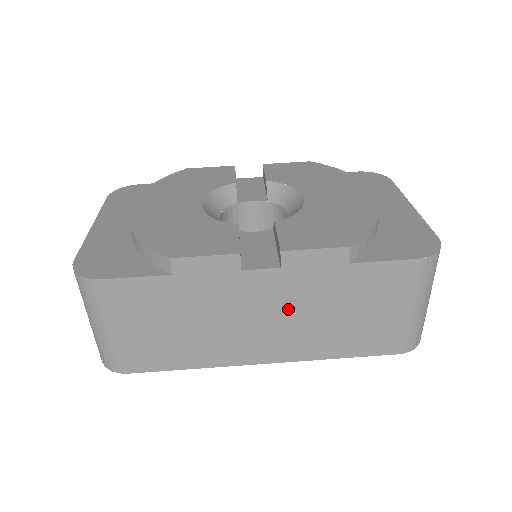
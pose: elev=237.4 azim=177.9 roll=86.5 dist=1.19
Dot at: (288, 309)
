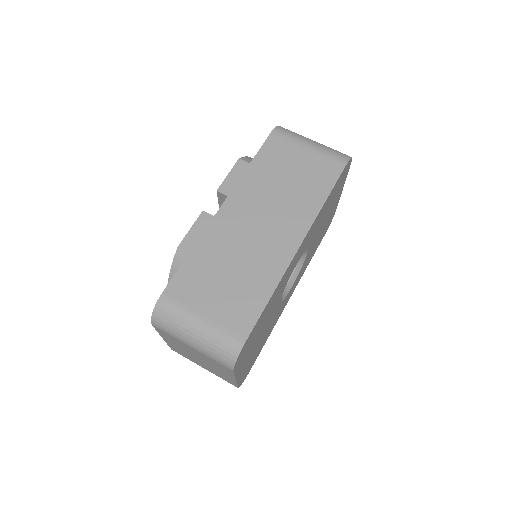
Dot at: (261, 207)
